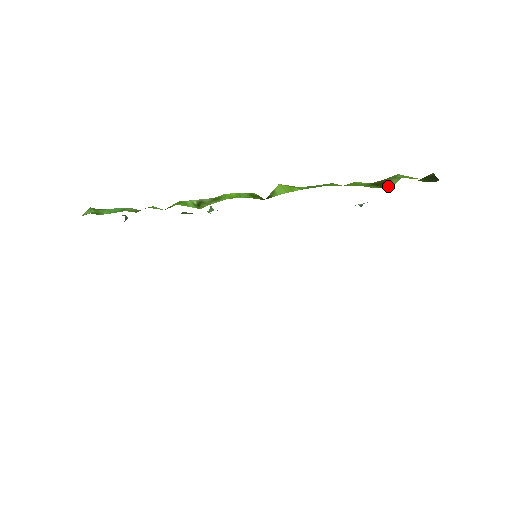
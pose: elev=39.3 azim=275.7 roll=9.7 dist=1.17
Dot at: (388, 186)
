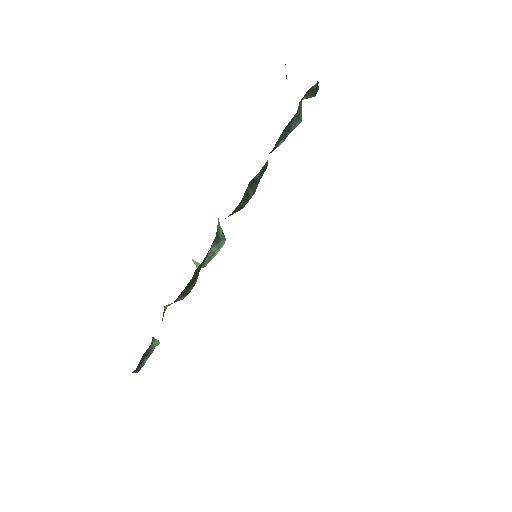
Dot at: occluded
